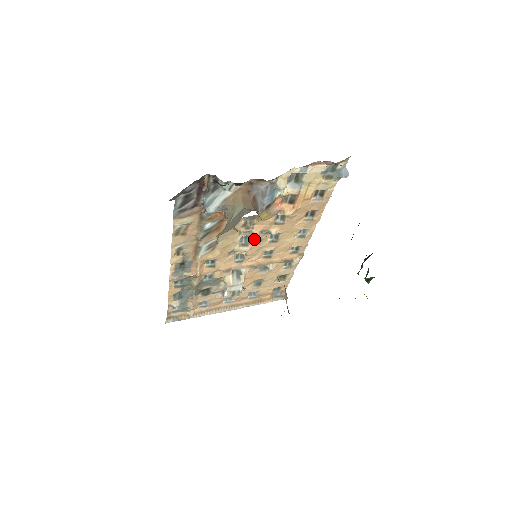
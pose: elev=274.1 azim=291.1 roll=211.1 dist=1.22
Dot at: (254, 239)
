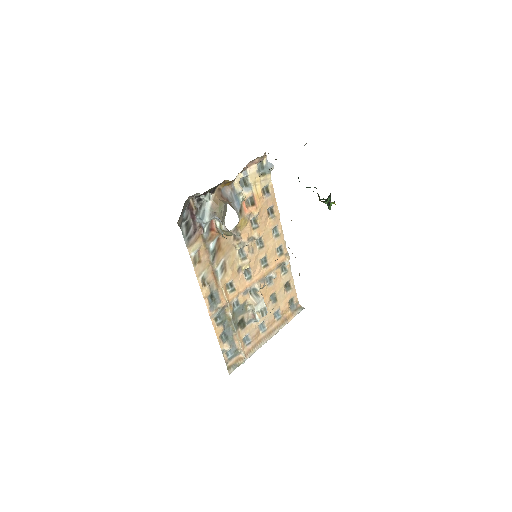
Dot at: (247, 250)
